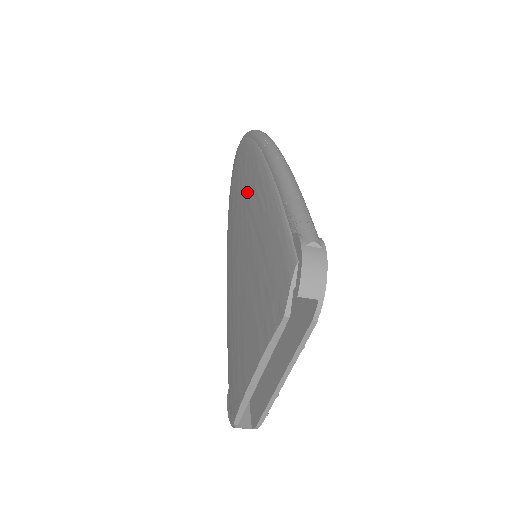
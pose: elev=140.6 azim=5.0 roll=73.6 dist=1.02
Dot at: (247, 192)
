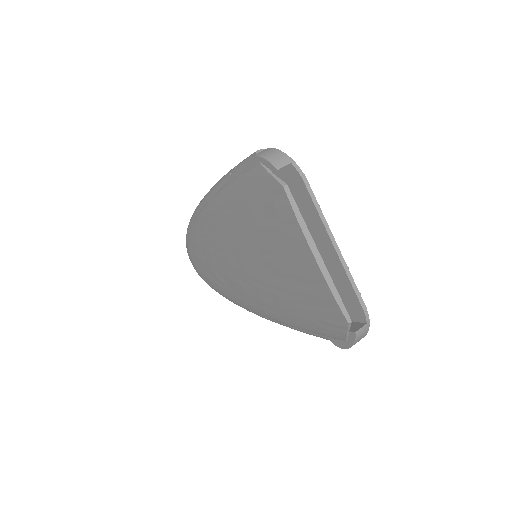
Dot at: (214, 240)
